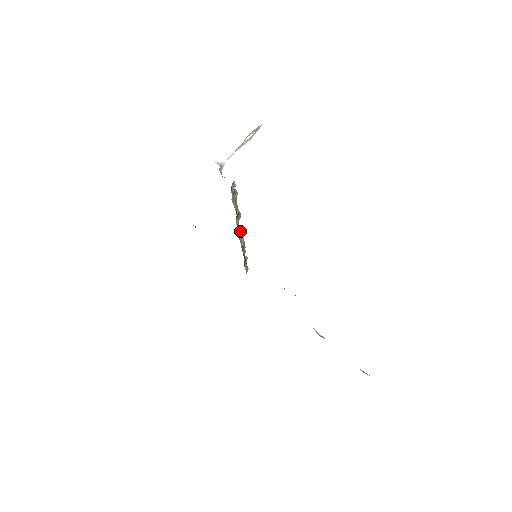
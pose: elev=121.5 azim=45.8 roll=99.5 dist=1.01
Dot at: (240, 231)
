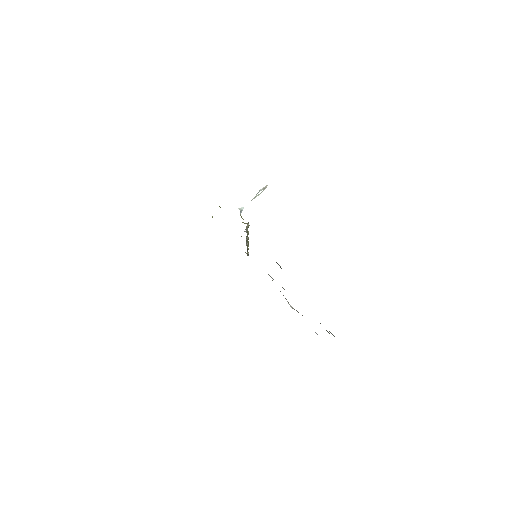
Dot at: (247, 239)
